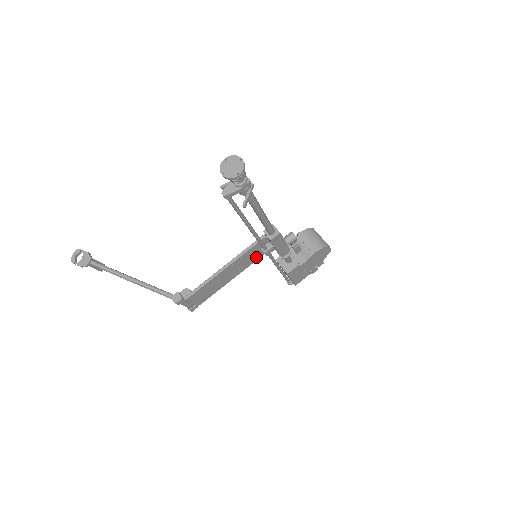
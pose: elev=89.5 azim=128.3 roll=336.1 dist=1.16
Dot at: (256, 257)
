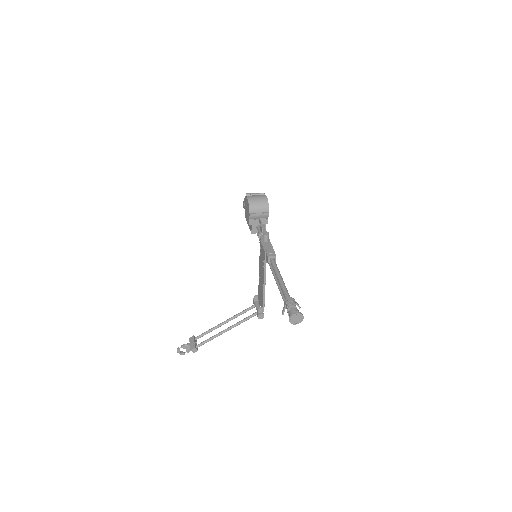
Dot at: occluded
